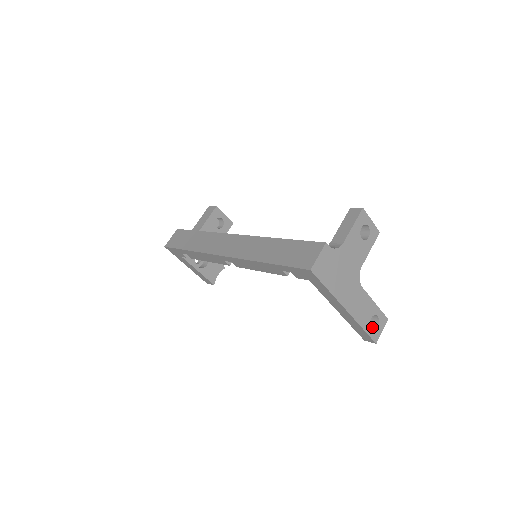
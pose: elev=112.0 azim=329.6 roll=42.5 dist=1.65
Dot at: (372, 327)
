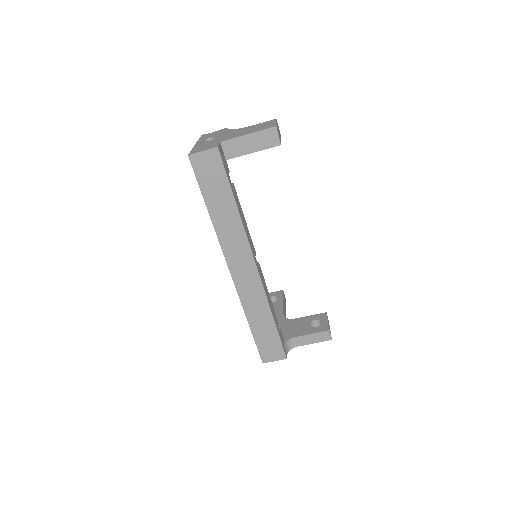
Dot at: occluded
